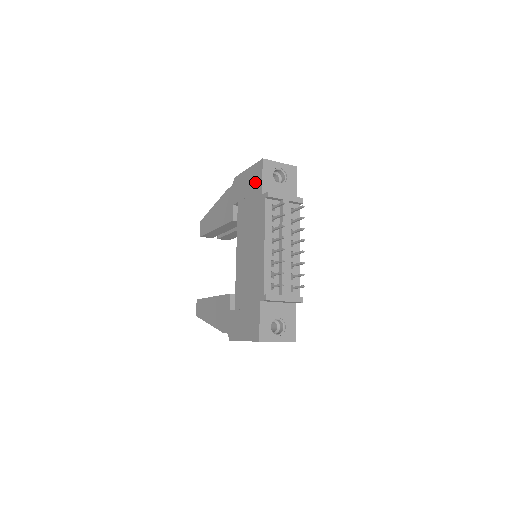
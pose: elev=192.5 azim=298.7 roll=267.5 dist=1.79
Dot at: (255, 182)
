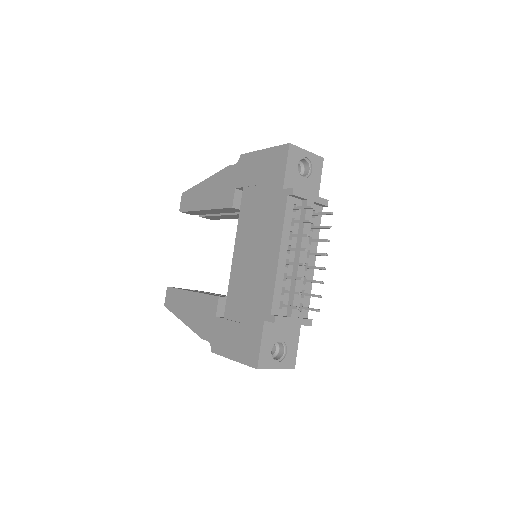
Dot at: (274, 170)
